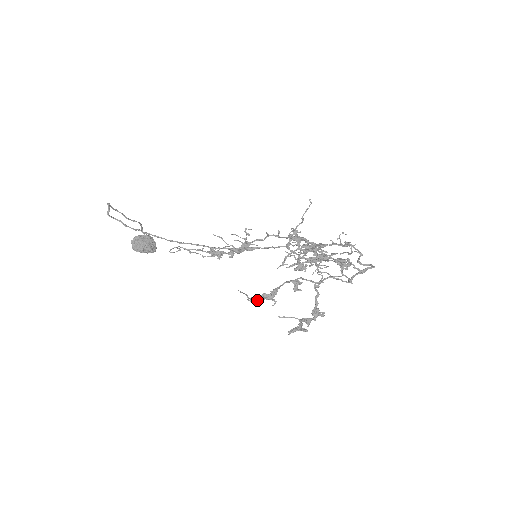
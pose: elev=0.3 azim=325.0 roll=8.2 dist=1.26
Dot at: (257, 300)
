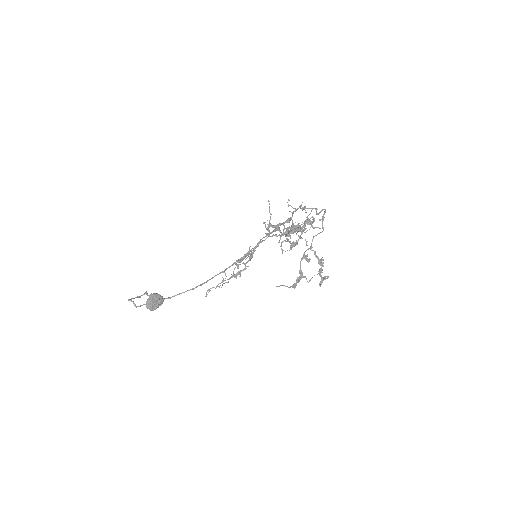
Dot at: (296, 285)
